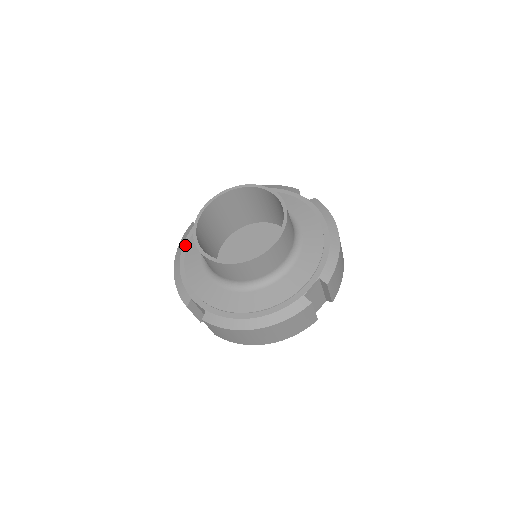
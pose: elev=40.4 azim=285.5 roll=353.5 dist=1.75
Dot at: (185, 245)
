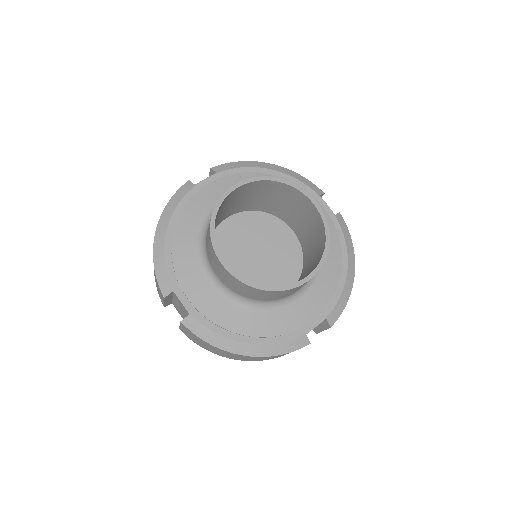
Dot at: (177, 212)
